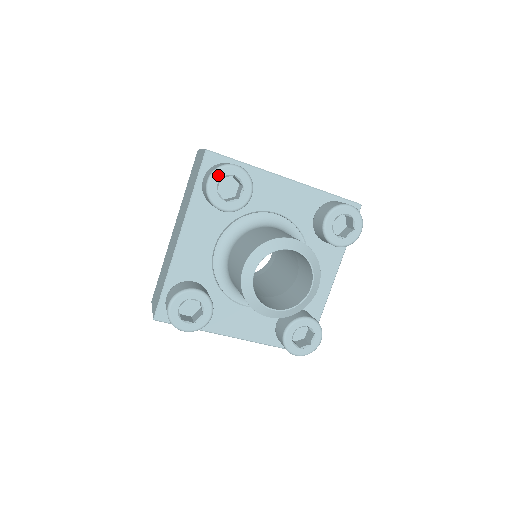
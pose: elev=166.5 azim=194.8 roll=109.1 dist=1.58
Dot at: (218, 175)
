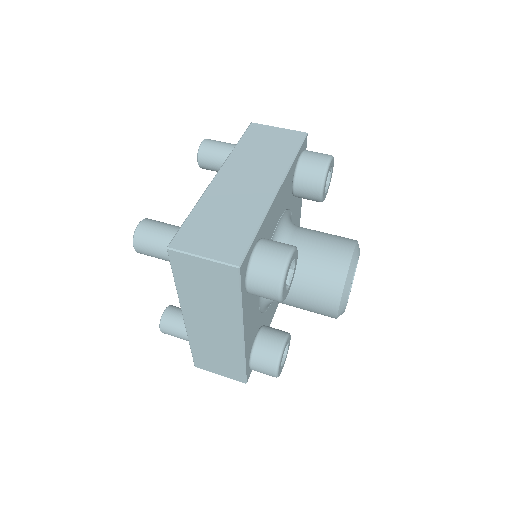
Dot at: (285, 282)
